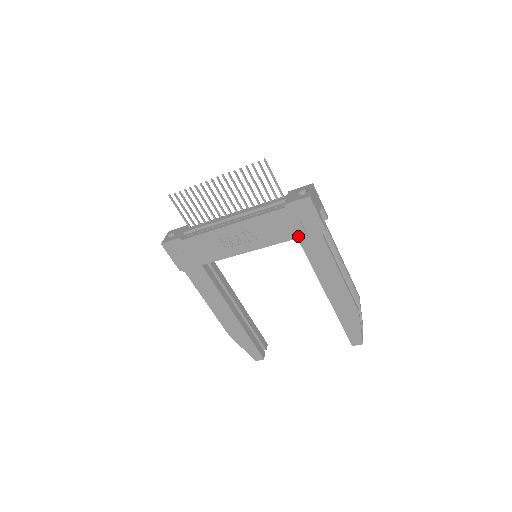
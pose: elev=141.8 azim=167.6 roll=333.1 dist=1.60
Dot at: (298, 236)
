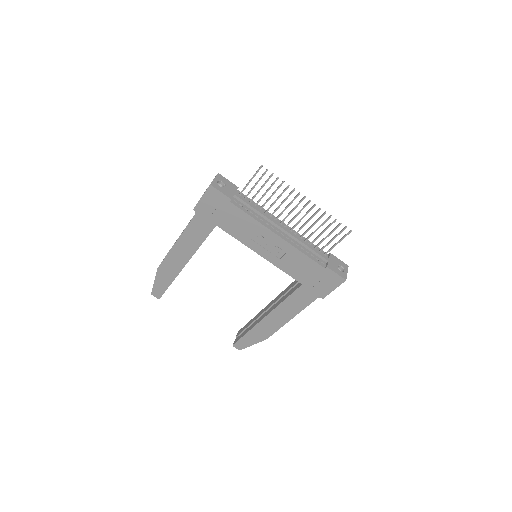
Dot at: (305, 284)
